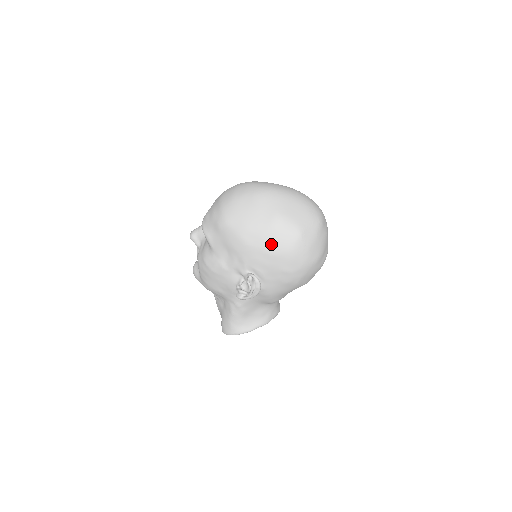
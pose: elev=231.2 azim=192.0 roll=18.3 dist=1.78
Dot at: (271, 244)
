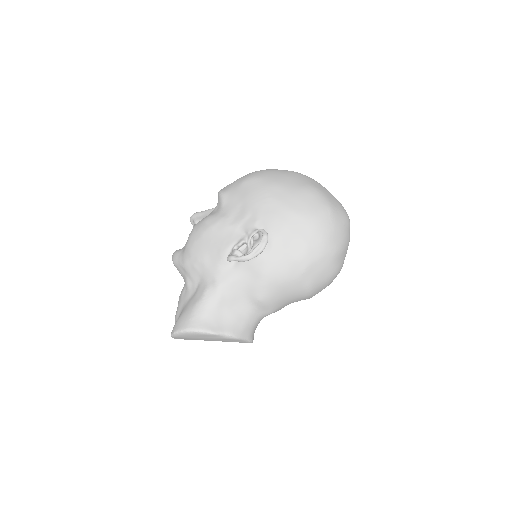
Dot at: (297, 203)
